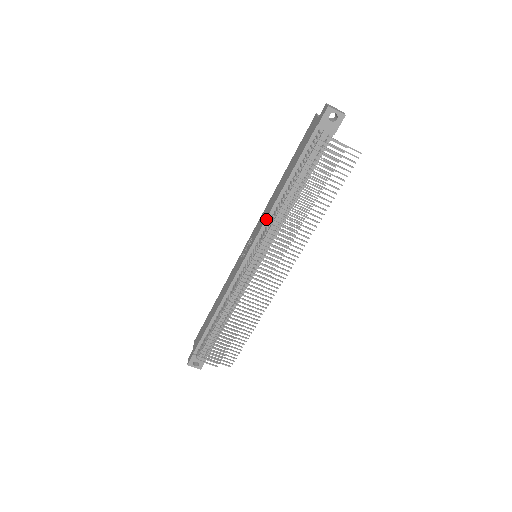
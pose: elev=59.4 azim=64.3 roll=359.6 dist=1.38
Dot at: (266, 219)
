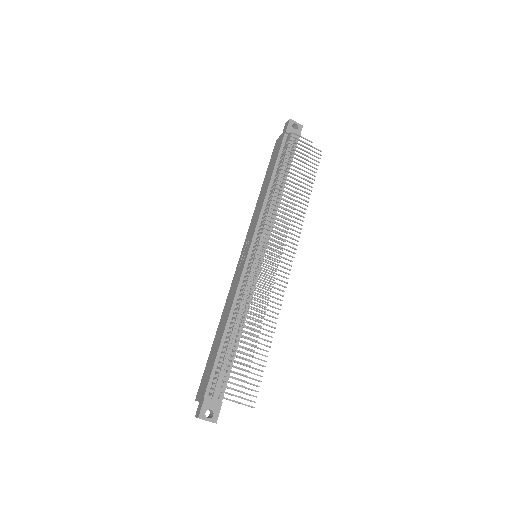
Dot at: (261, 210)
